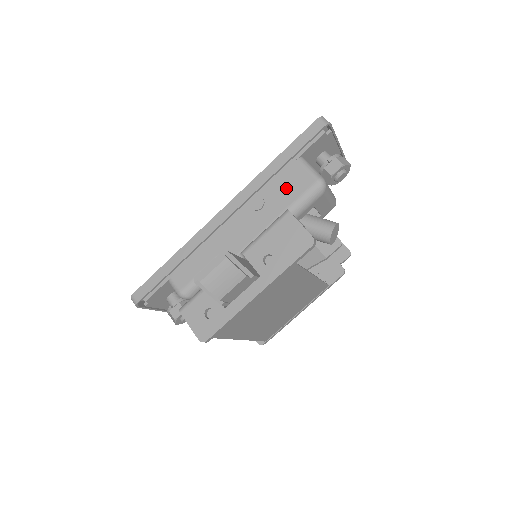
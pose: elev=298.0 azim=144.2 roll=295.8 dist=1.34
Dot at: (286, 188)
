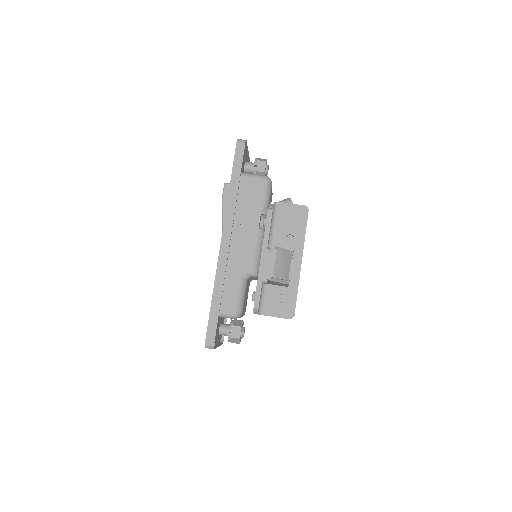
Dot at: (249, 197)
